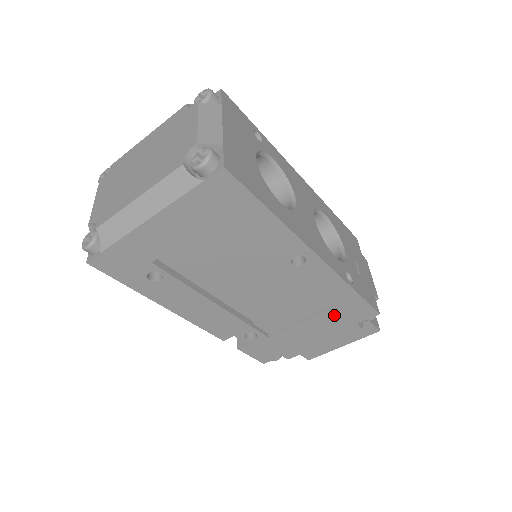
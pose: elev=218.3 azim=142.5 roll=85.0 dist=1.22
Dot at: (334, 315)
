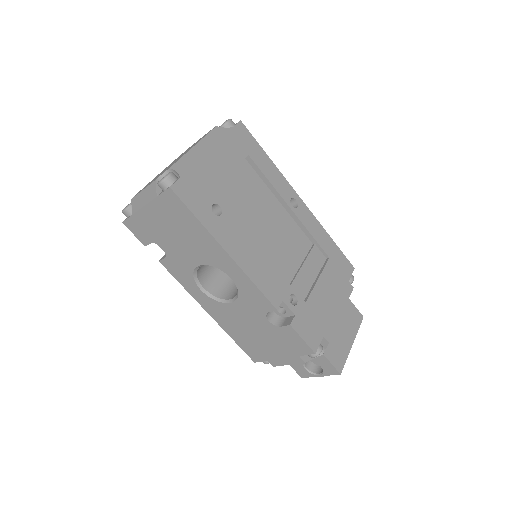
Dot at: (332, 269)
